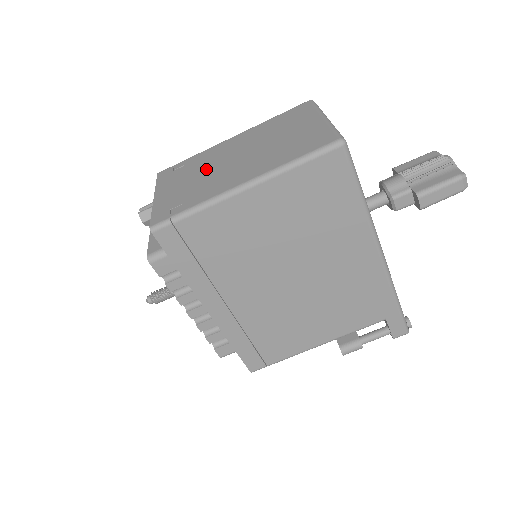
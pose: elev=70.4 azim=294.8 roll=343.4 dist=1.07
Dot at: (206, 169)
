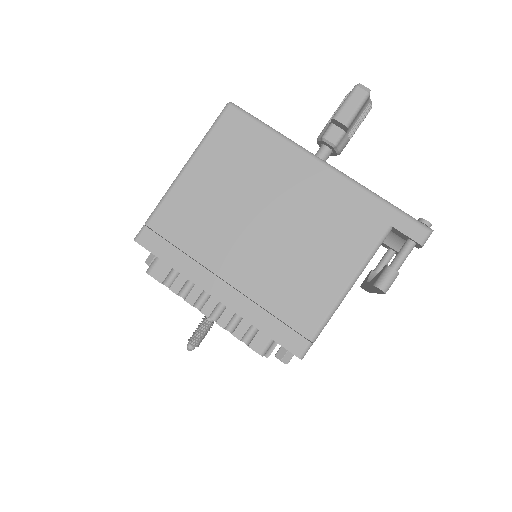
Dot at: occluded
